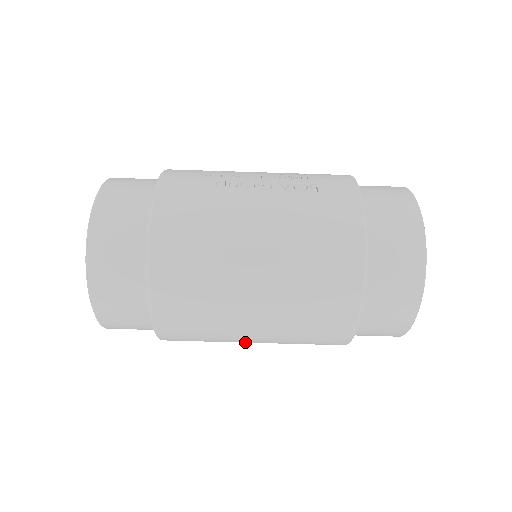
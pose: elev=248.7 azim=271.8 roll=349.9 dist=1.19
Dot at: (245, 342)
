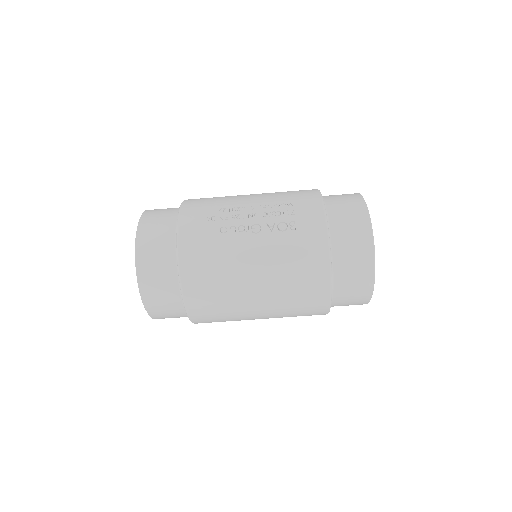
Dot at: occluded
